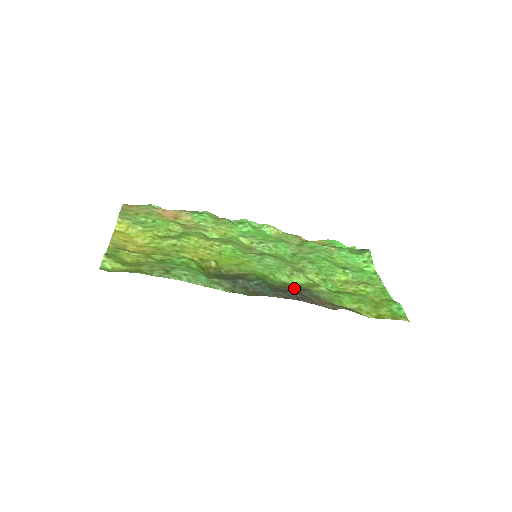
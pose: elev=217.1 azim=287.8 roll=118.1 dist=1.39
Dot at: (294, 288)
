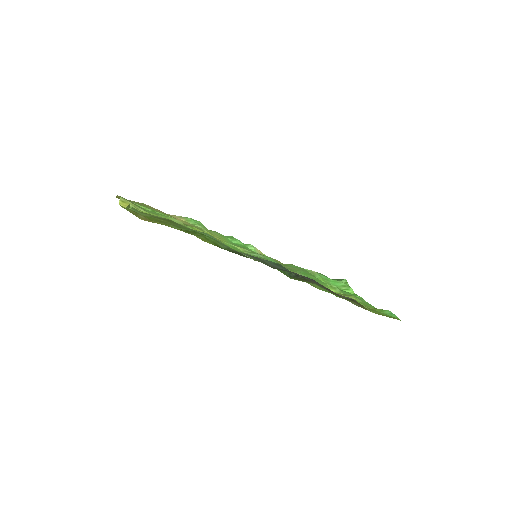
Dot at: (302, 279)
